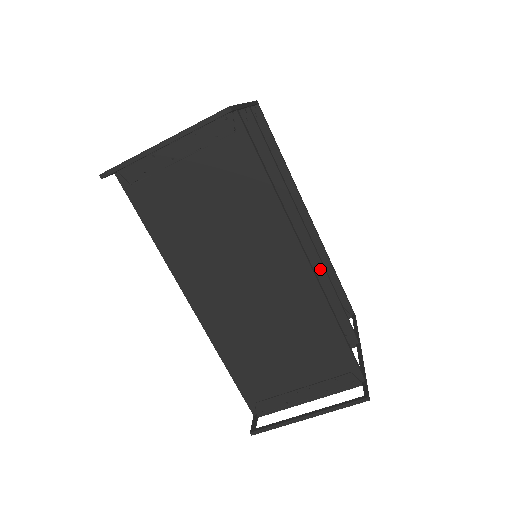
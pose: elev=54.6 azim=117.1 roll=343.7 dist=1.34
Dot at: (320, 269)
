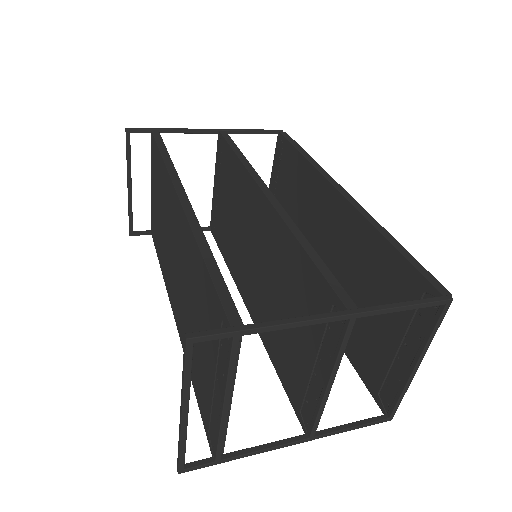
Dot at: (282, 225)
